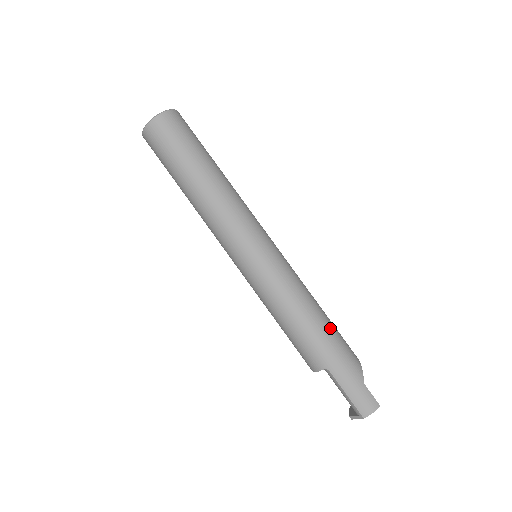
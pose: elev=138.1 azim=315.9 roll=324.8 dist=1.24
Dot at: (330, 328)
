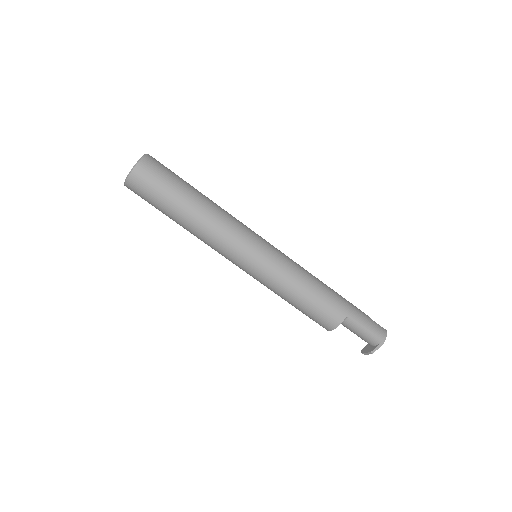
Dot at: (331, 289)
